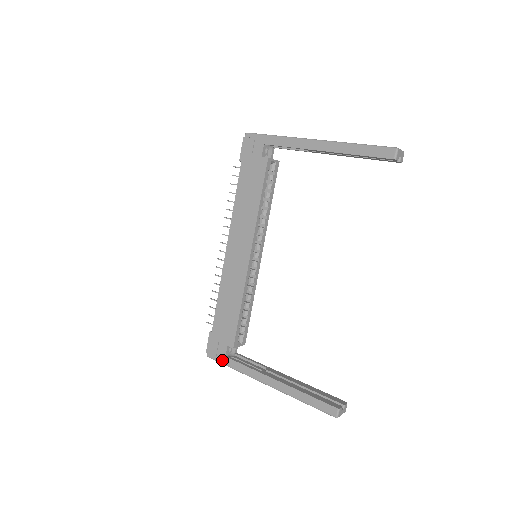
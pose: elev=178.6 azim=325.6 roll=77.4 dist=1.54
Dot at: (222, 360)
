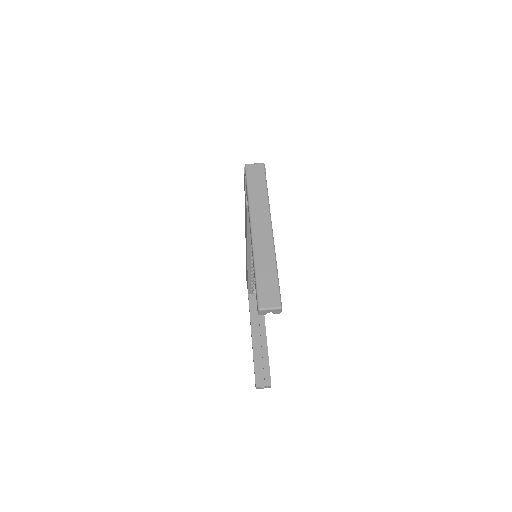
Dot at: occluded
